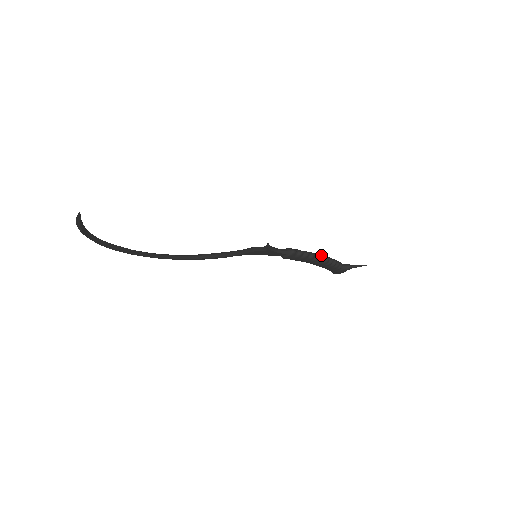
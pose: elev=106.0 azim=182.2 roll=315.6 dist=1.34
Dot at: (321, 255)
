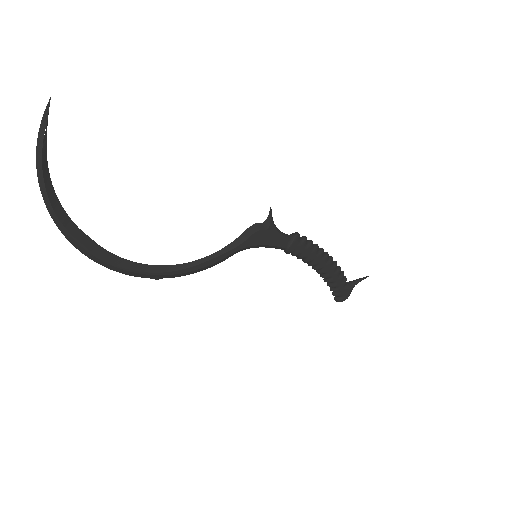
Dot at: (323, 252)
